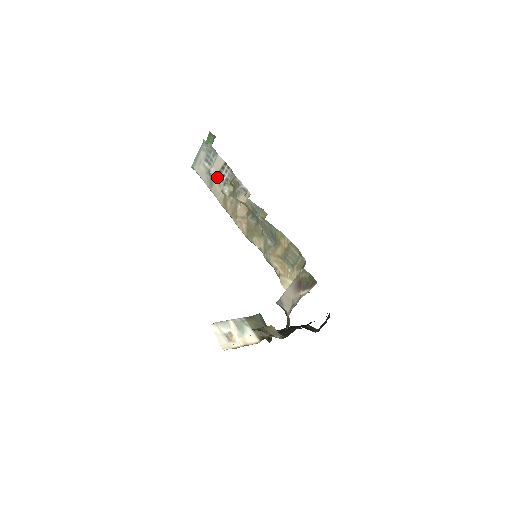
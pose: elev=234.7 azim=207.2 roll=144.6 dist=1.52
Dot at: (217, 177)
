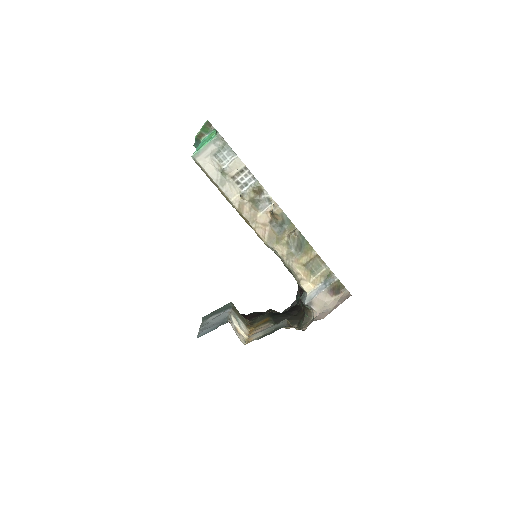
Dot at: (232, 178)
